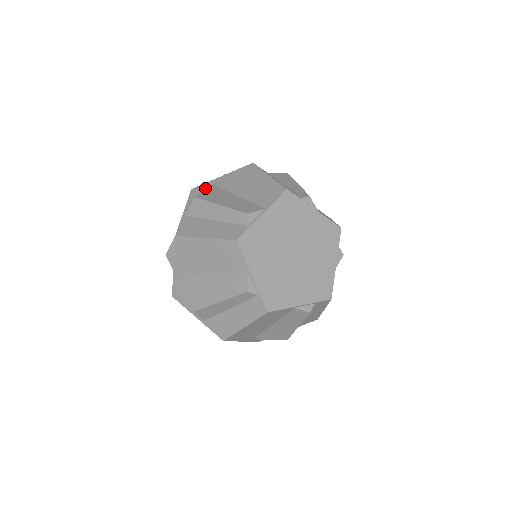
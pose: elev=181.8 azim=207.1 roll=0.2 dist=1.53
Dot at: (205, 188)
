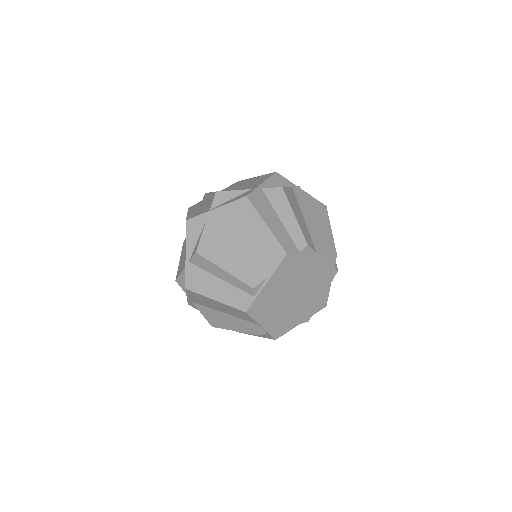
Dot at: (201, 224)
